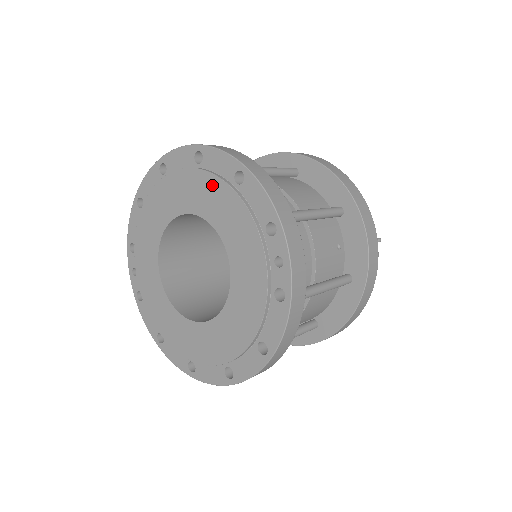
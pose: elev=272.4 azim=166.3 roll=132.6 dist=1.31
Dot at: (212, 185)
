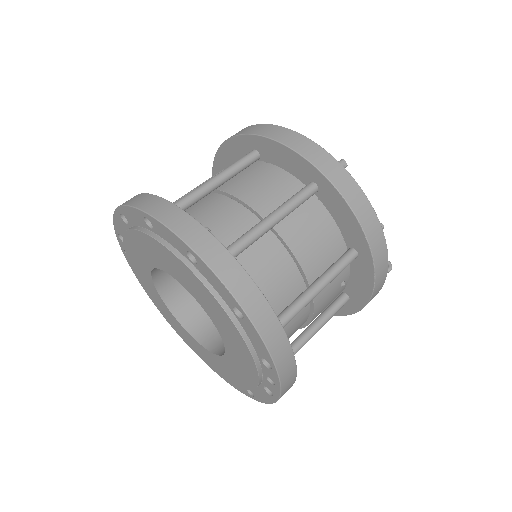
Dot at: (208, 296)
